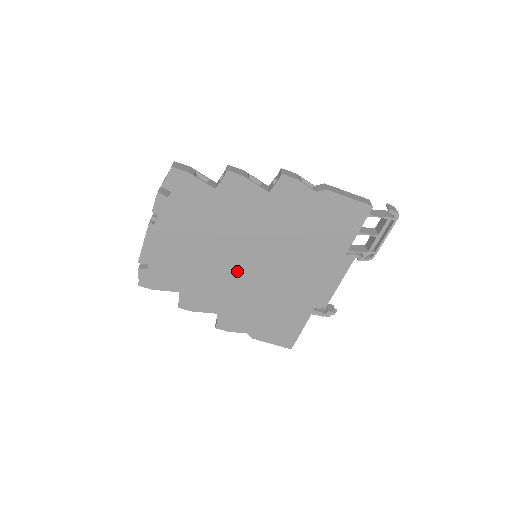
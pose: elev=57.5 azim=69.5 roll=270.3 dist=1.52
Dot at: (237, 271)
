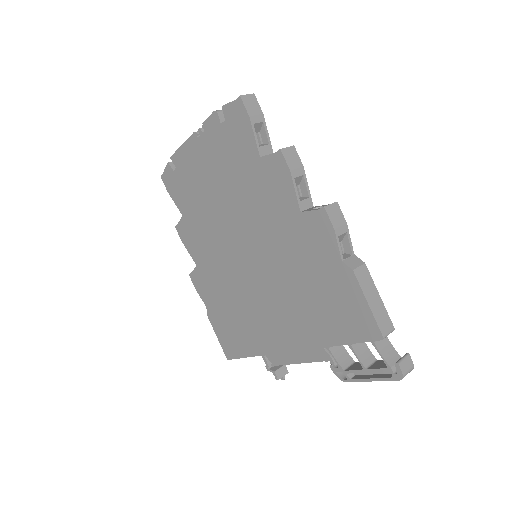
Dot at: (230, 250)
